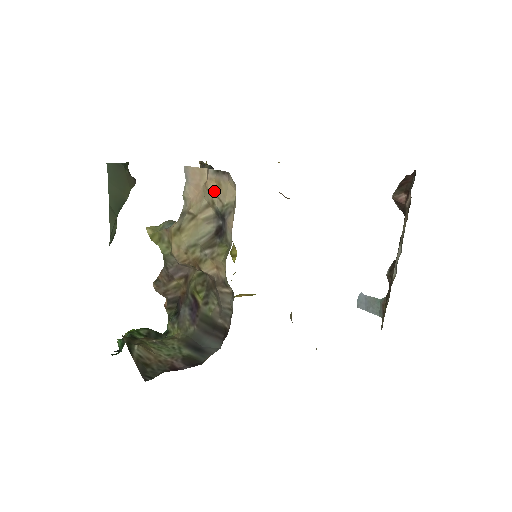
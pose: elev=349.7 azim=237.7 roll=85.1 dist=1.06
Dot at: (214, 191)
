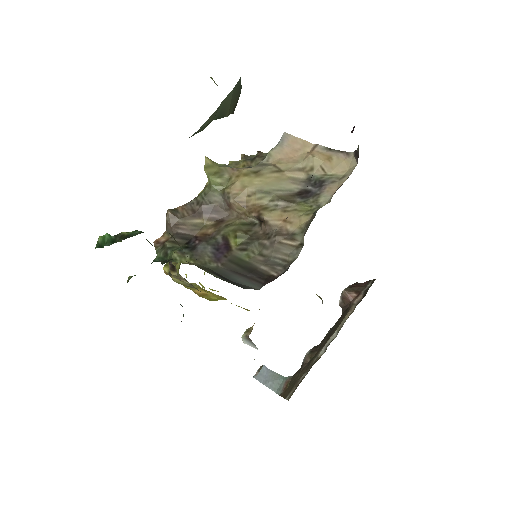
Dot at: (320, 160)
